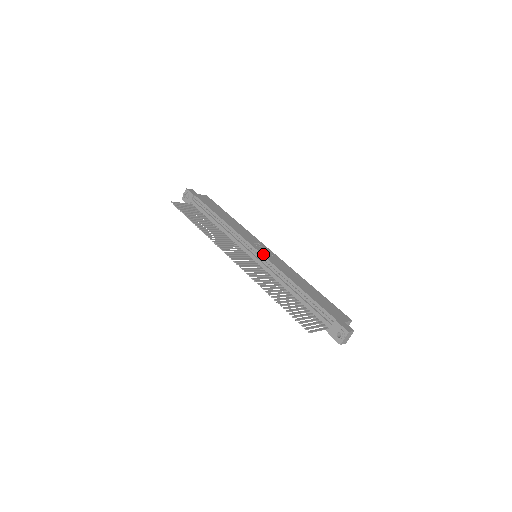
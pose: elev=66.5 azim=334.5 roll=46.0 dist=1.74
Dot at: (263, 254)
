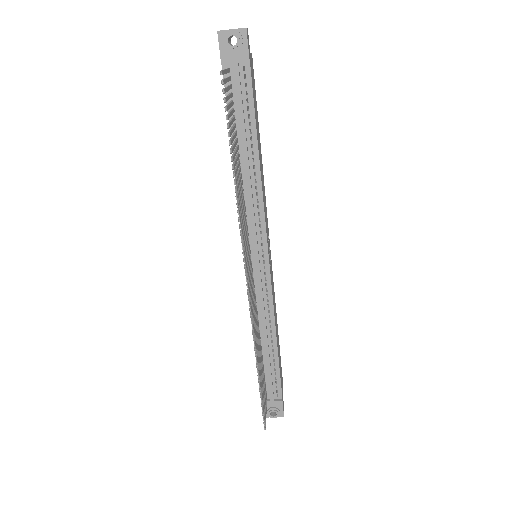
Dot at: occluded
